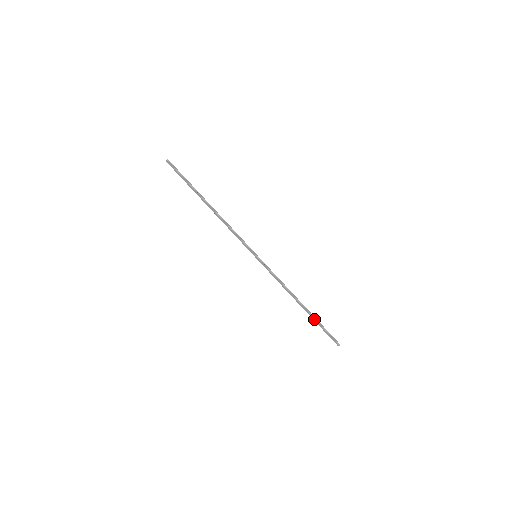
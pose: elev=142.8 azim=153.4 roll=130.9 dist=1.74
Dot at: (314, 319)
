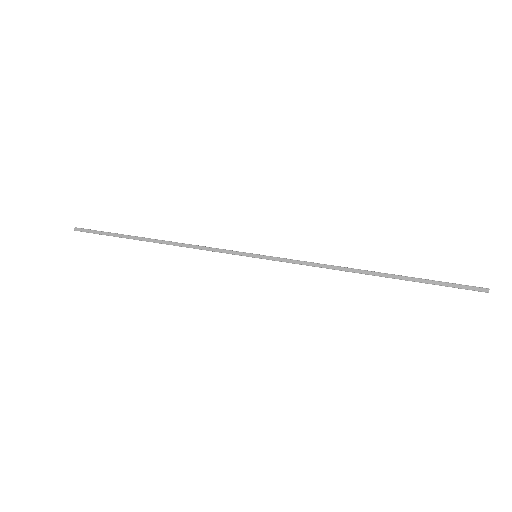
Dot at: (411, 279)
